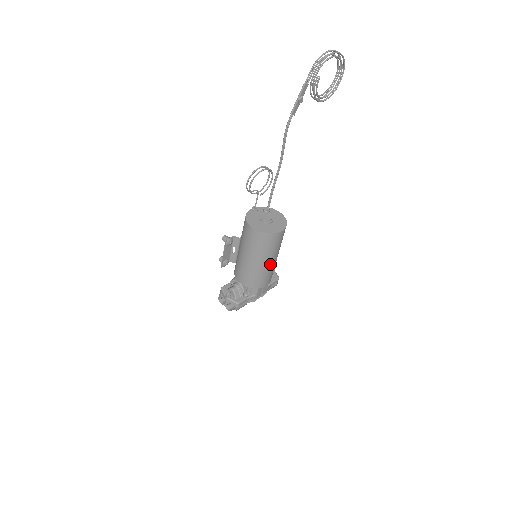
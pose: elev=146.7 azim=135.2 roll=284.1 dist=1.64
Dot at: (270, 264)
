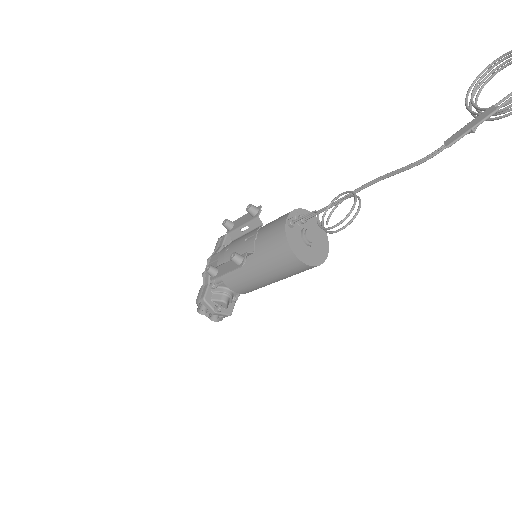
Dot at: occluded
